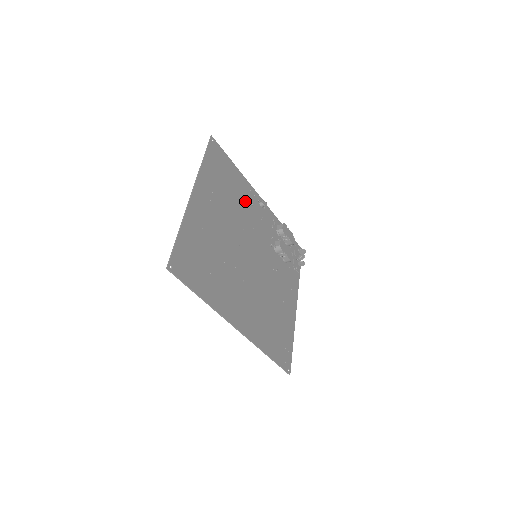
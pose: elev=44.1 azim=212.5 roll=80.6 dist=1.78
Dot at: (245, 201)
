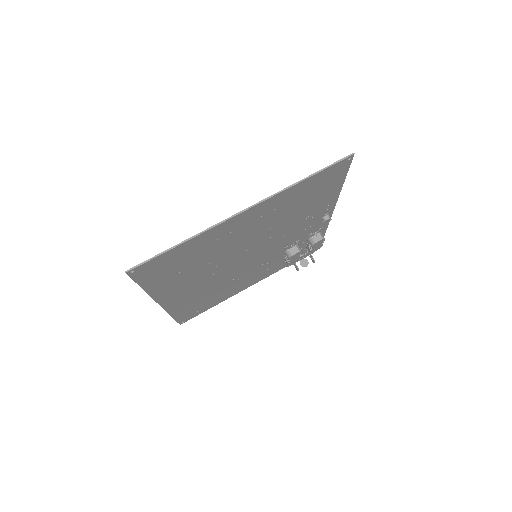
Dot at: (308, 214)
